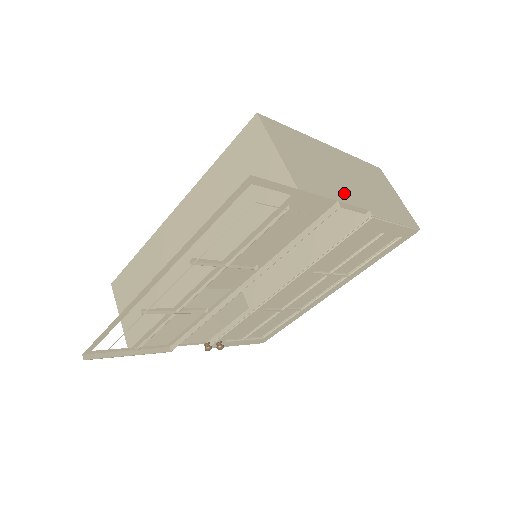
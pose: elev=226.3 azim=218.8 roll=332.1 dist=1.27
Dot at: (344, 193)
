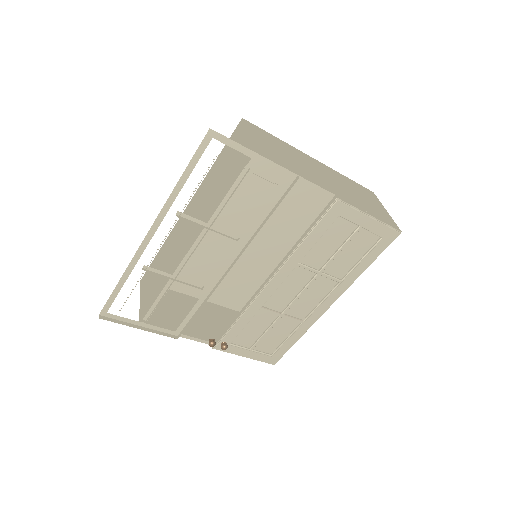
Dot at: (310, 177)
